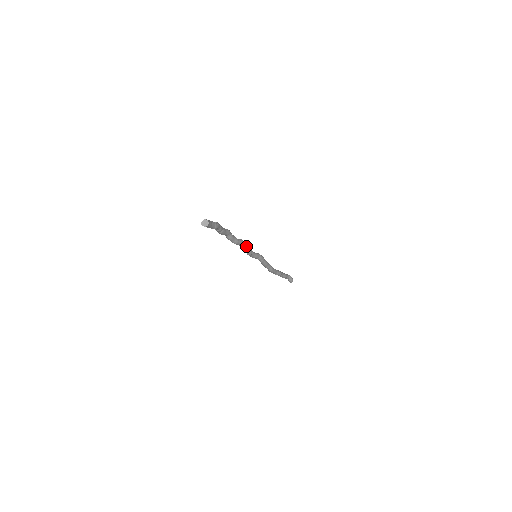
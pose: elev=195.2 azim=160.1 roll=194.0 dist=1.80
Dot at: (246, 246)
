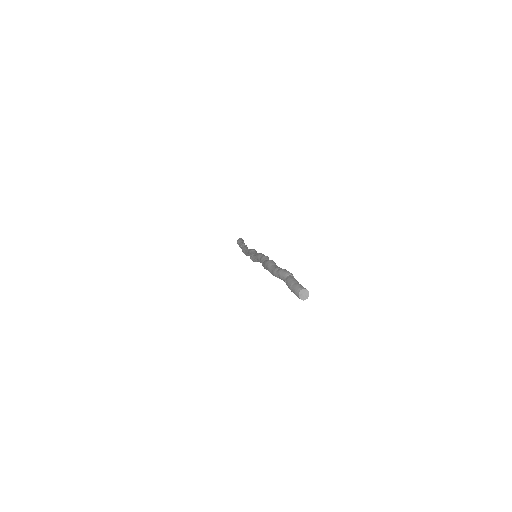
Dot at: occluded
